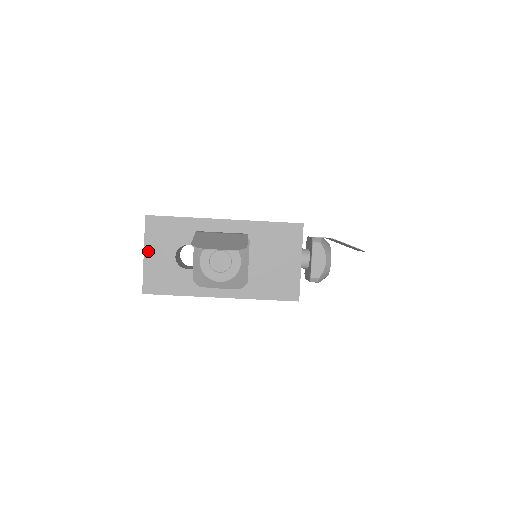
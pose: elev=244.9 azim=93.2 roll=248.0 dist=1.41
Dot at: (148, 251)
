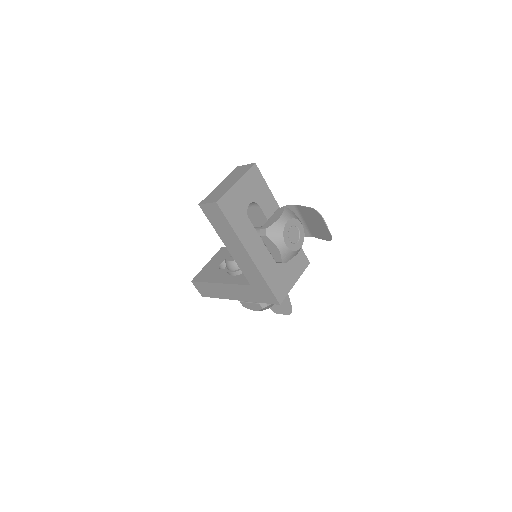
Dot at: (240, 183)
